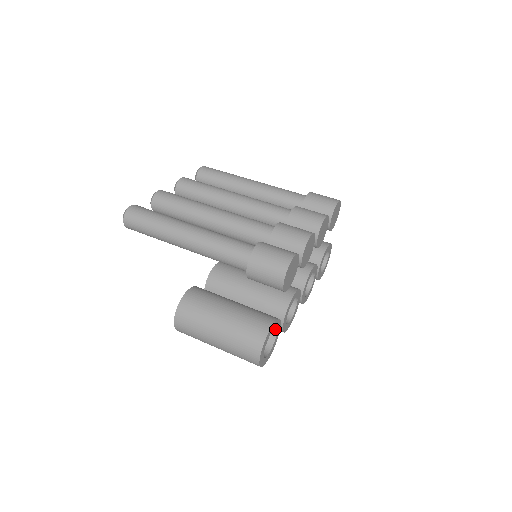
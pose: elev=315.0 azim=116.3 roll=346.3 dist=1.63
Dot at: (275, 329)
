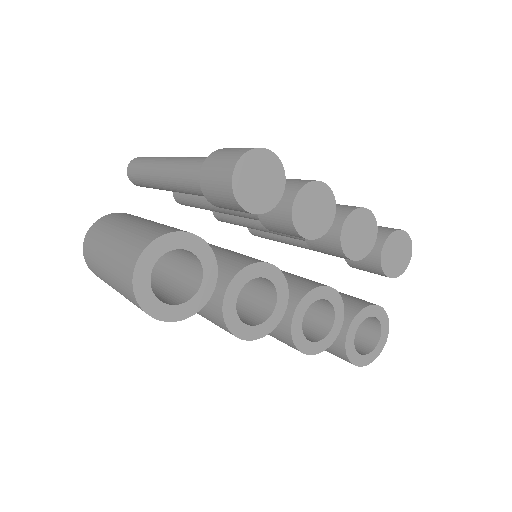
Dot at: (201, 273)
